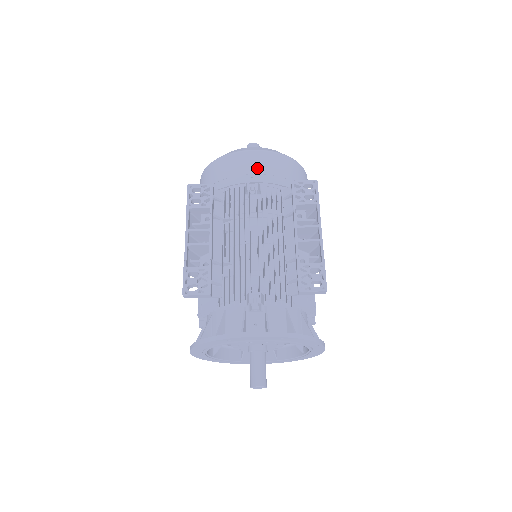
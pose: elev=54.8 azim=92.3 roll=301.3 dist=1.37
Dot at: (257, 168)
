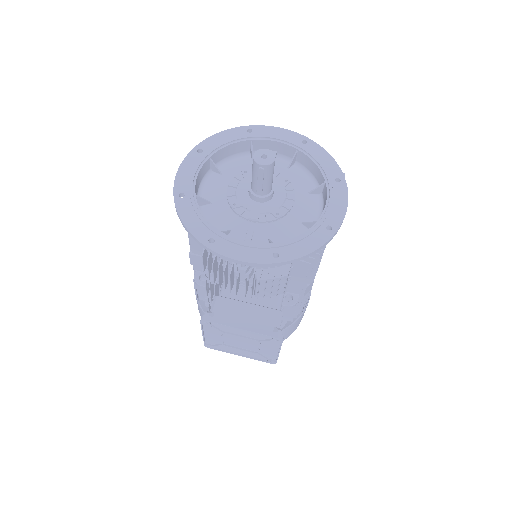
Dot at: occluded
